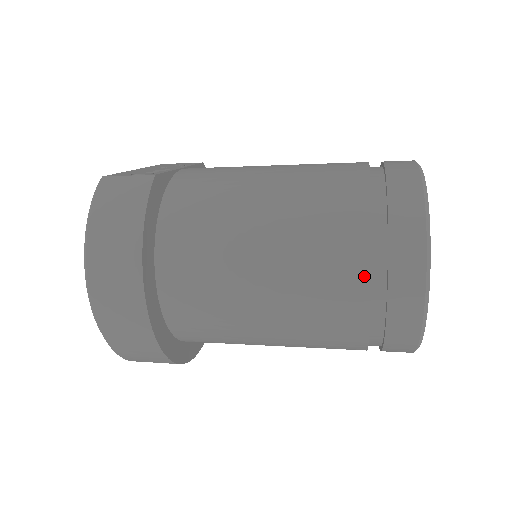
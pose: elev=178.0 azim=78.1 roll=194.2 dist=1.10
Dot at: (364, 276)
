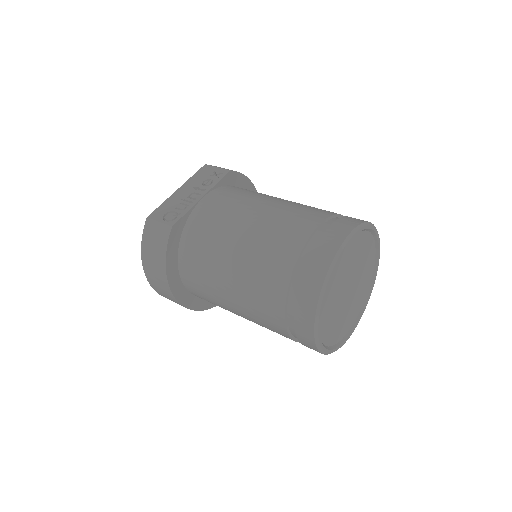
Dot at: (282, 323)
